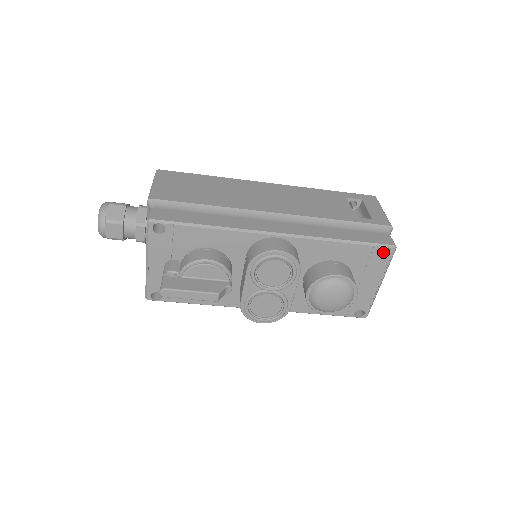
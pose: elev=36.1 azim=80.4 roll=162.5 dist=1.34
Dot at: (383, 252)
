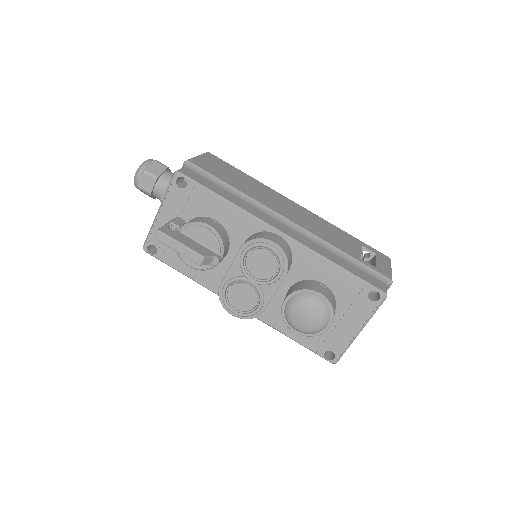
Dot at: (373, 298)
